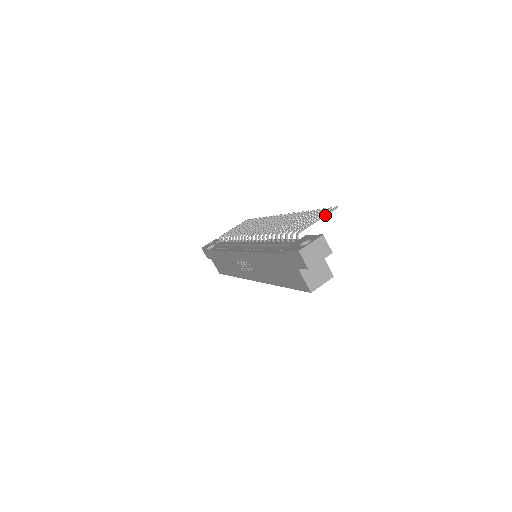
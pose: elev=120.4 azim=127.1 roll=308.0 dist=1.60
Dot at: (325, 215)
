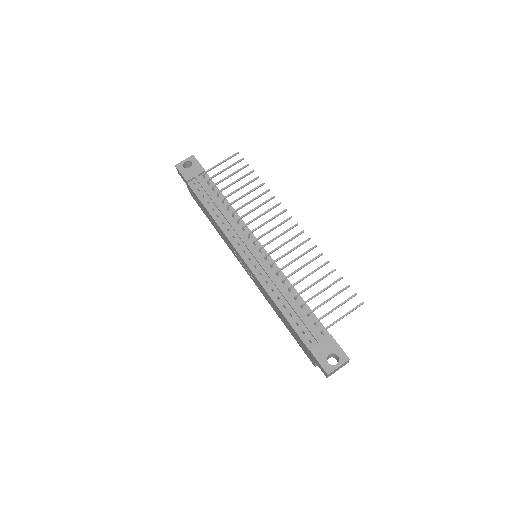
Dot at: occluded
